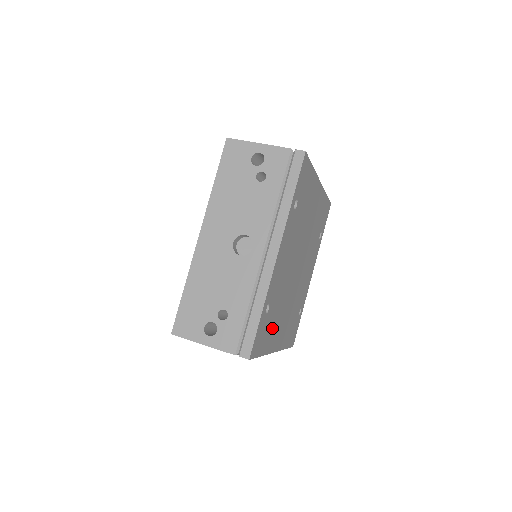
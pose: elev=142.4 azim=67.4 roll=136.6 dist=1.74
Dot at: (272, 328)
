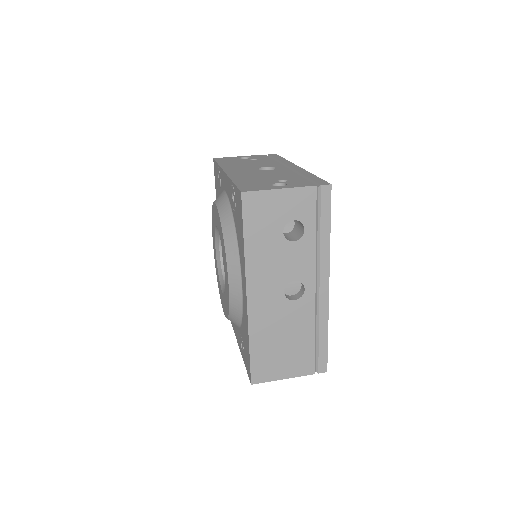
Dot at: occluded
